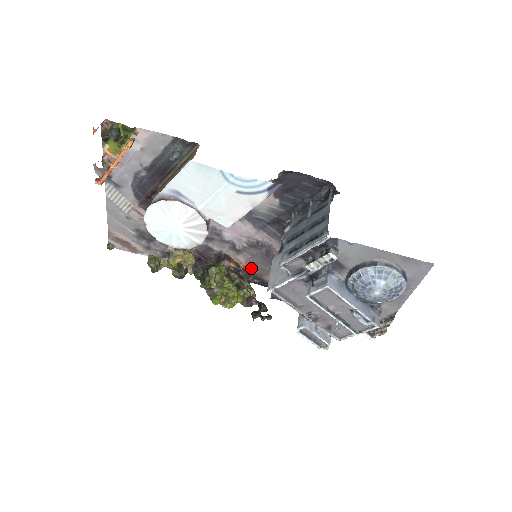
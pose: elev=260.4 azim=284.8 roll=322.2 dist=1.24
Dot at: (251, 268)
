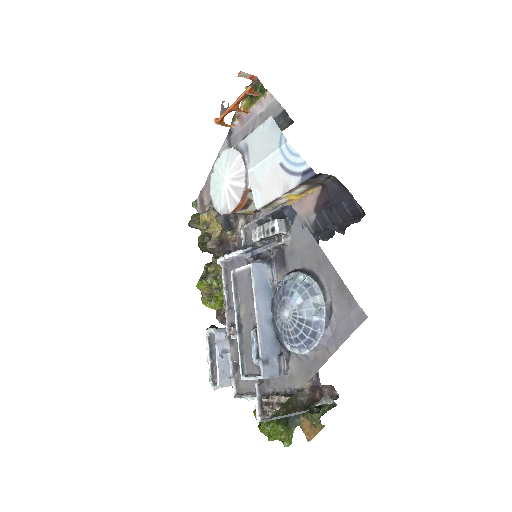
Dot at: occluded
